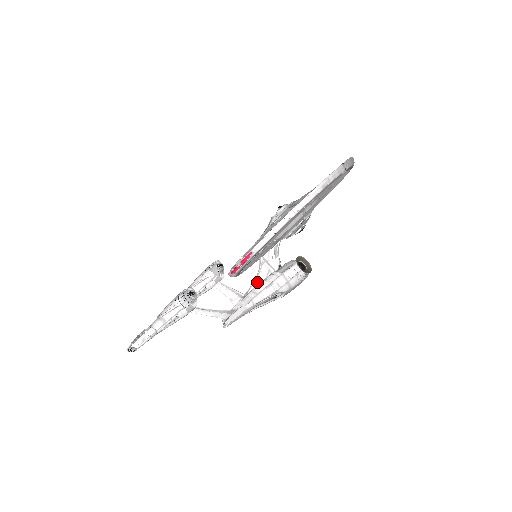
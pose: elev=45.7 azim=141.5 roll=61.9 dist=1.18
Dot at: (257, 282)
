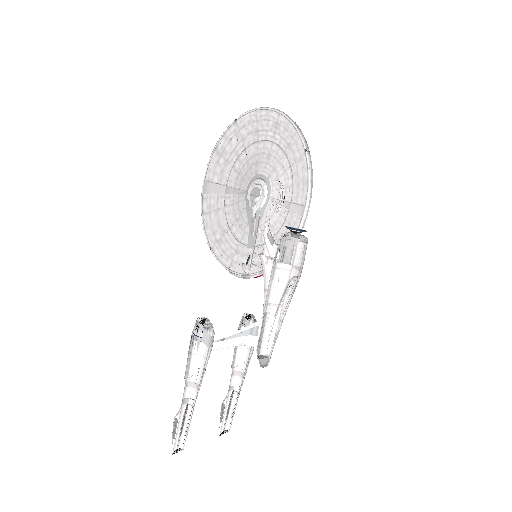
Dot at: (271, 288)
